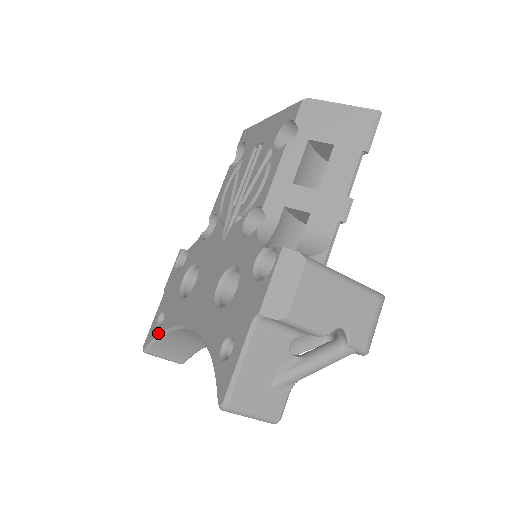
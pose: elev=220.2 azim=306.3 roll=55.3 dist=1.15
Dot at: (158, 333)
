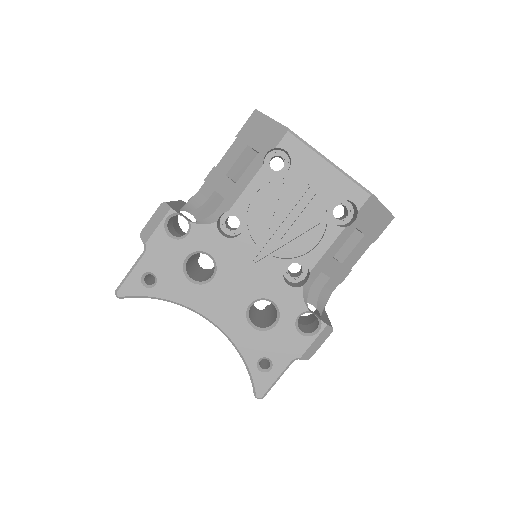
Dot at: (149, 295)
